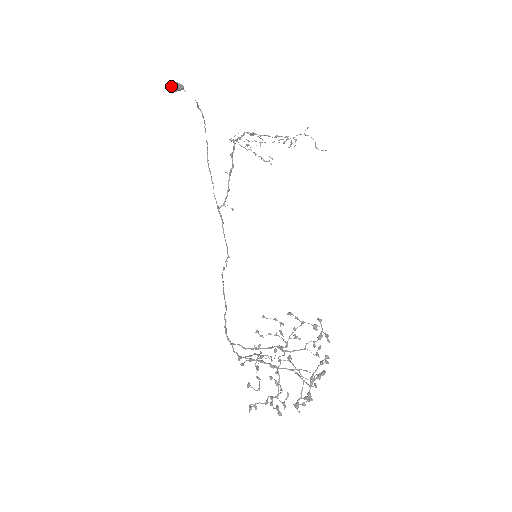
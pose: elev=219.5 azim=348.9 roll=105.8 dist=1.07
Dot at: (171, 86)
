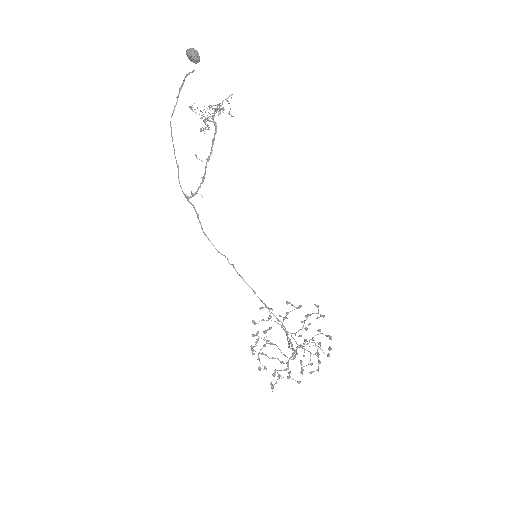
Dot at: (198, 59)
